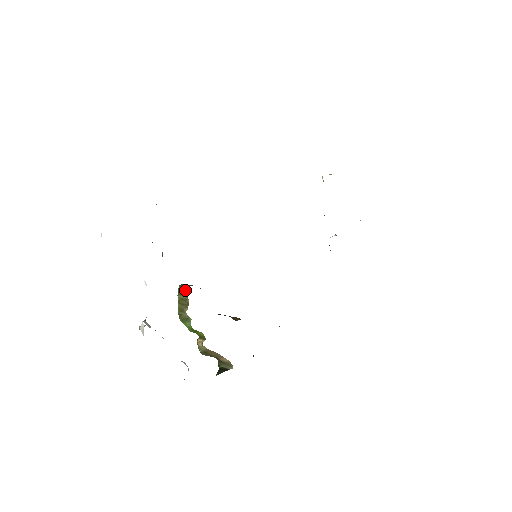
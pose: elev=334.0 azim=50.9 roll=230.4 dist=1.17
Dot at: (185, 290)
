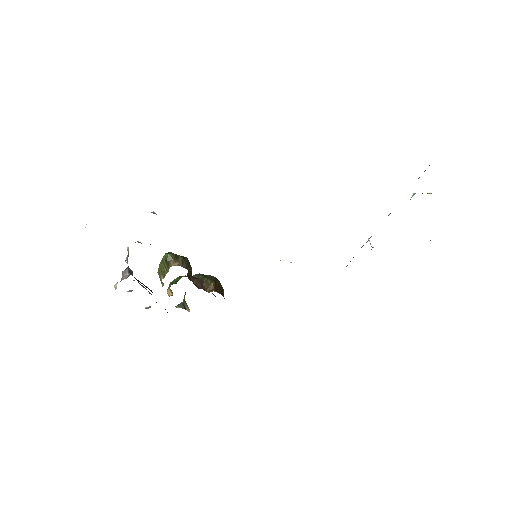
Dot at: (167, 265)
